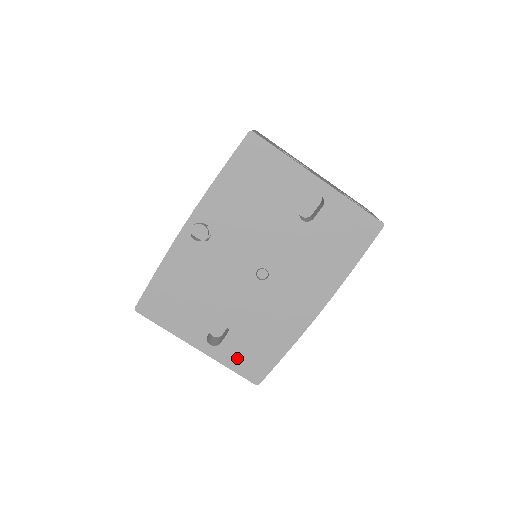
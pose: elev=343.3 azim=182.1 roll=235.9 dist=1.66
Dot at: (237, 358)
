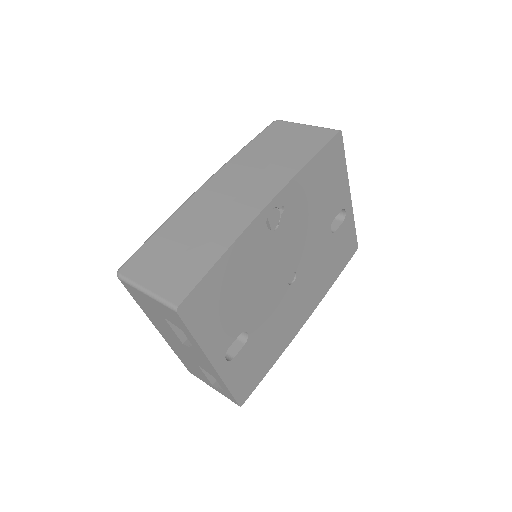
Dot at: (239, 375)
